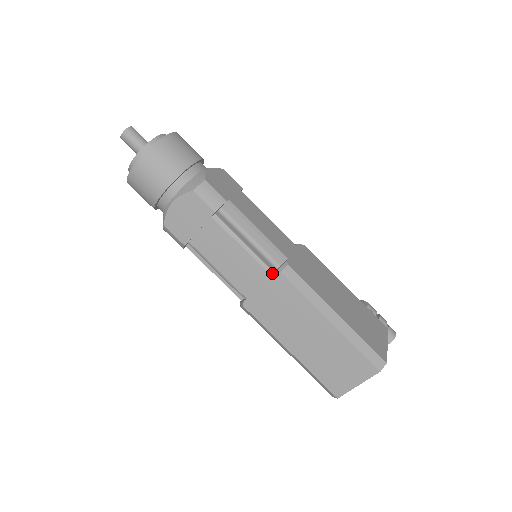
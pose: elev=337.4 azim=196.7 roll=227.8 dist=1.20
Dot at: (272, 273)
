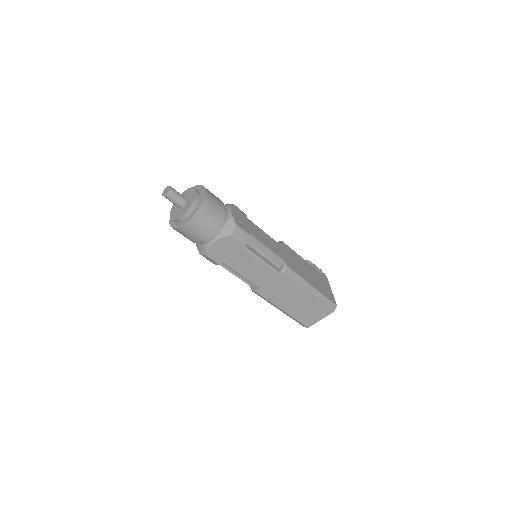
Dot at: (278, 273)
